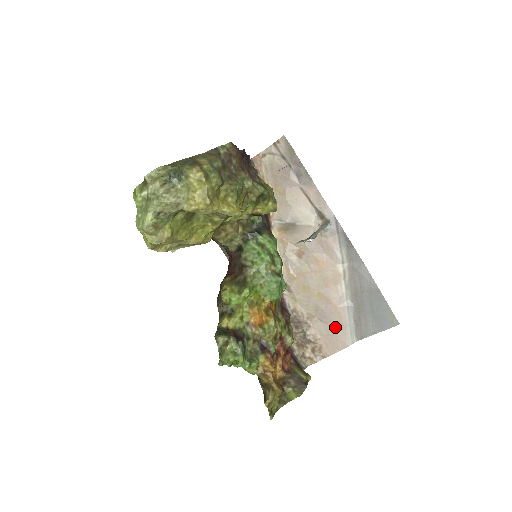
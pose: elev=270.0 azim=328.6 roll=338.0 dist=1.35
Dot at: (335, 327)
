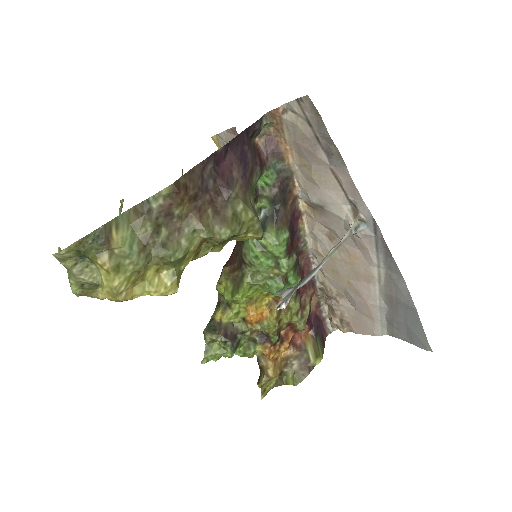
Dot at: (364, 316)
